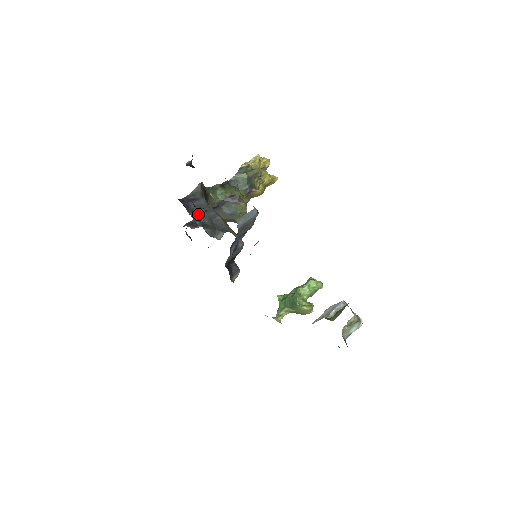
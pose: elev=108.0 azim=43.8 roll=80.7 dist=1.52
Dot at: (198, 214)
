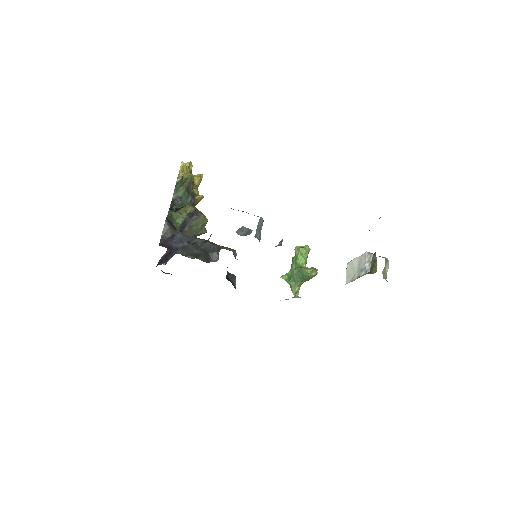
Dot at: (184, 249)
